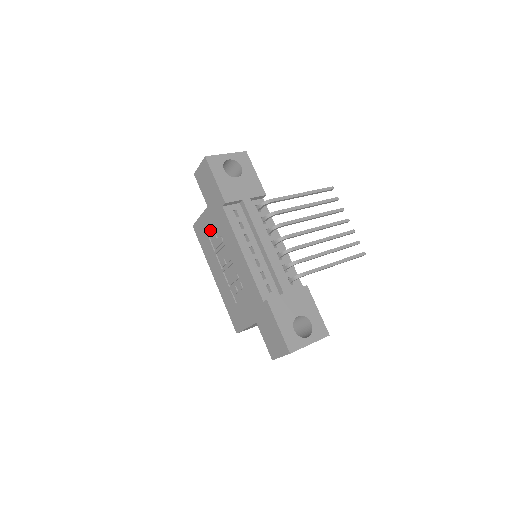
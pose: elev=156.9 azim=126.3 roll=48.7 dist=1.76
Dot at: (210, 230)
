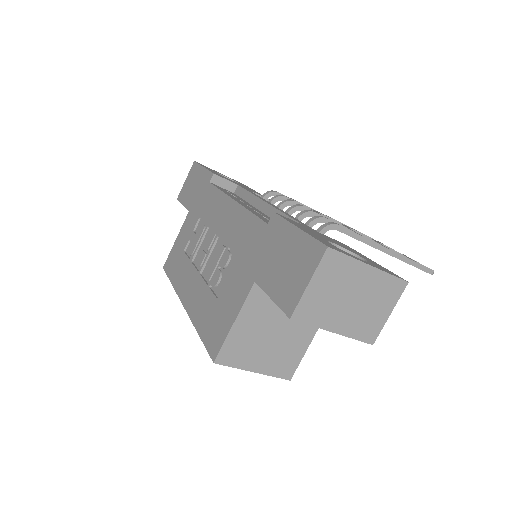
Dot at: (188, 237)
